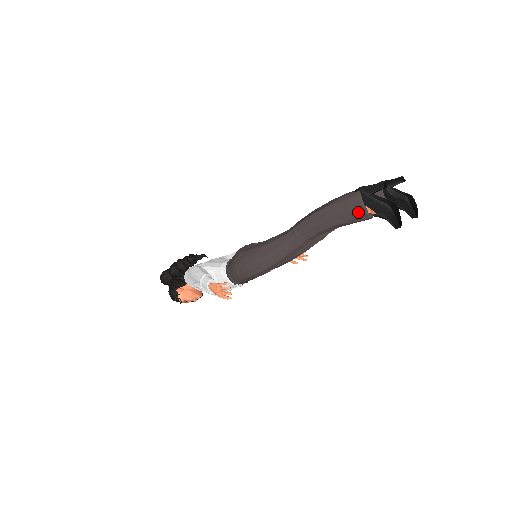
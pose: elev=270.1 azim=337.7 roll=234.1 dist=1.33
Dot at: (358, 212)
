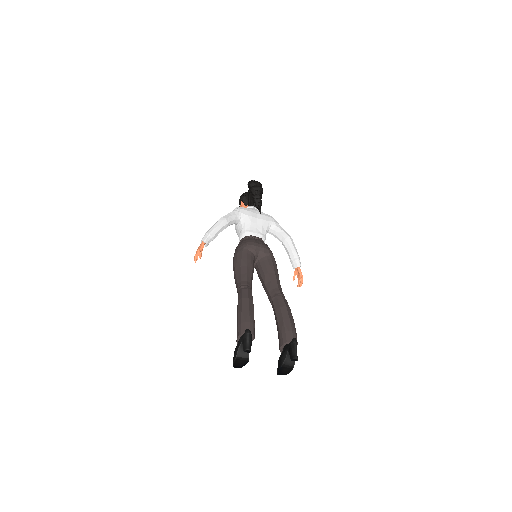
Dot at: (237, 335)
